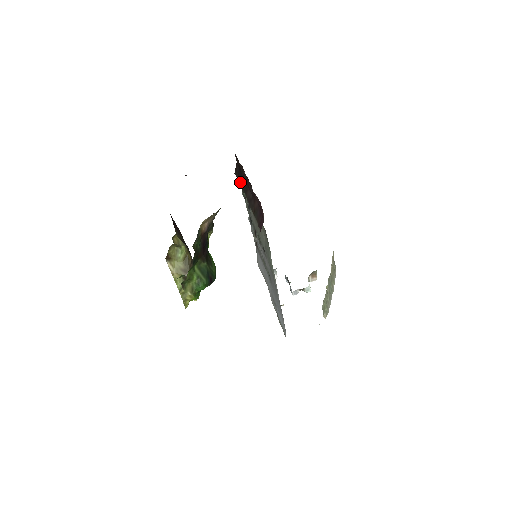
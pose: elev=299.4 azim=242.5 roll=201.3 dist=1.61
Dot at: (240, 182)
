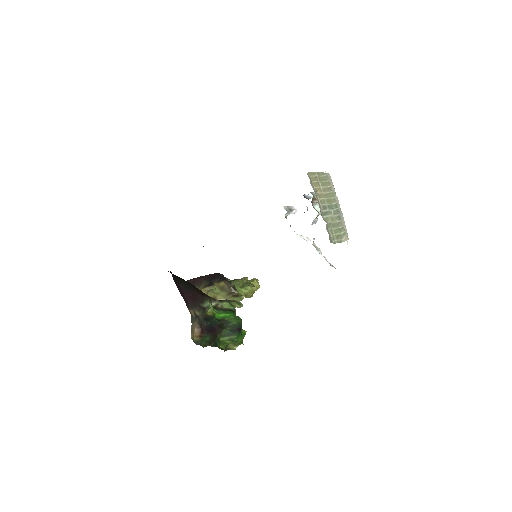
Dot at: occluded
